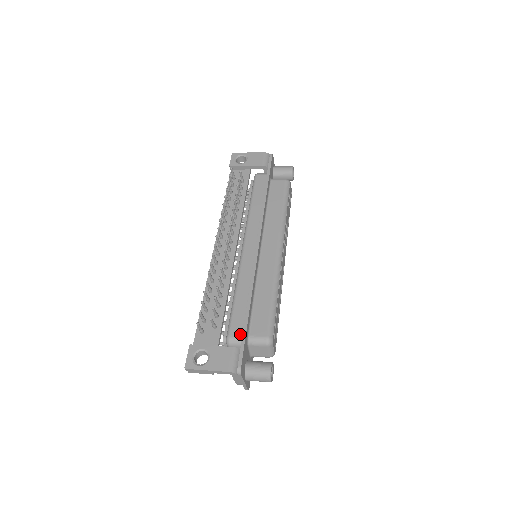
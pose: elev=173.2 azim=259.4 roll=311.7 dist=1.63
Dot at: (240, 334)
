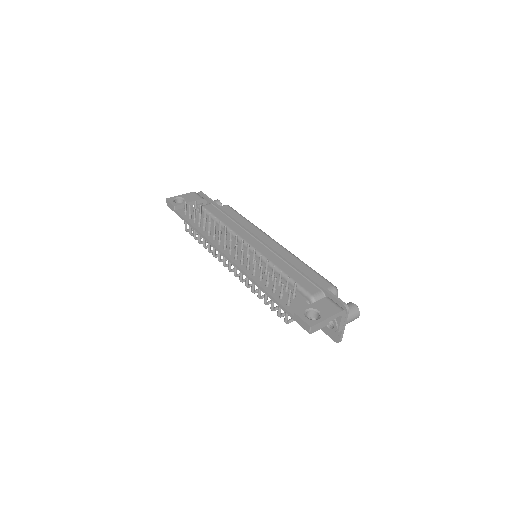
Dot at: (318, 290)
